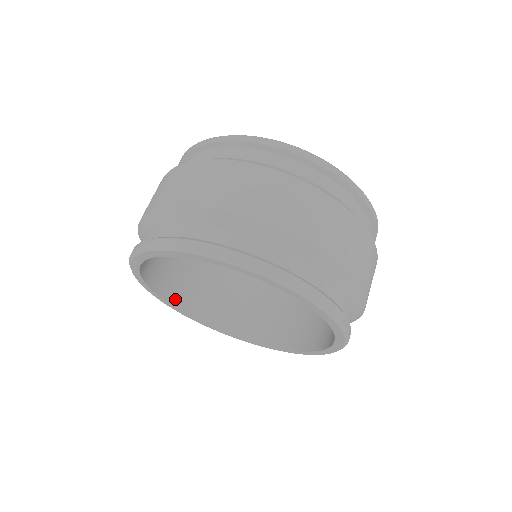
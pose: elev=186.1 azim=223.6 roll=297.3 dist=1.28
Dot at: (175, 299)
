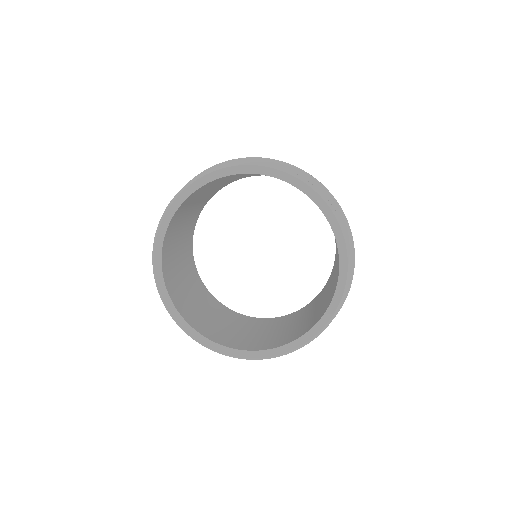
Dot at: (165, 272)
